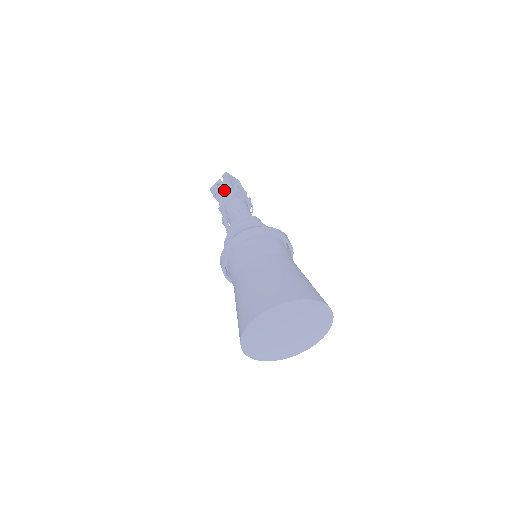
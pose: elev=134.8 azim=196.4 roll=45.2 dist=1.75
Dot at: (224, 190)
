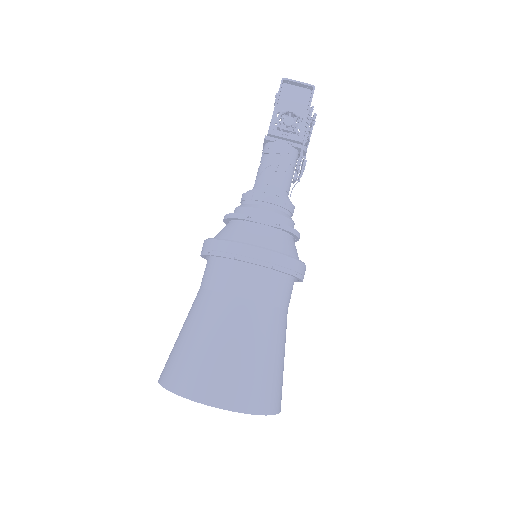
Dot at: occluded
